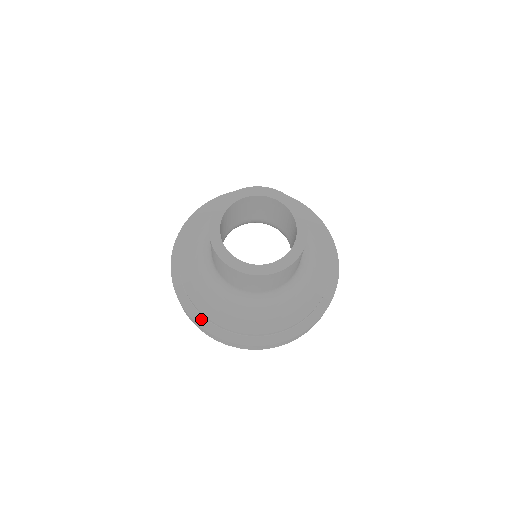
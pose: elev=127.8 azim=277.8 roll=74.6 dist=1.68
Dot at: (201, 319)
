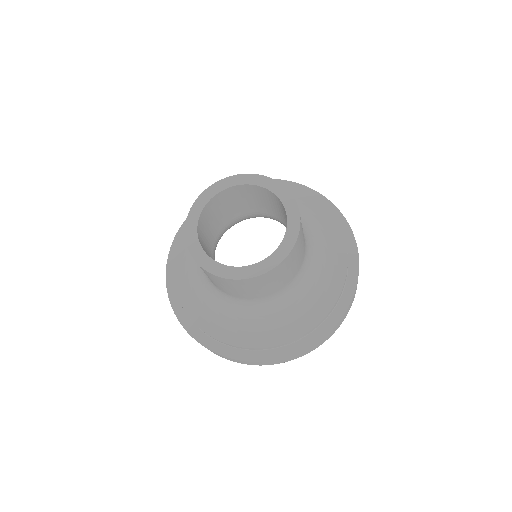
Dot at: (209, 341)
